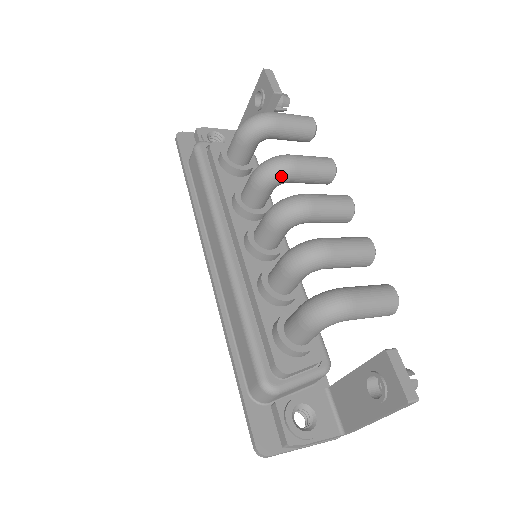
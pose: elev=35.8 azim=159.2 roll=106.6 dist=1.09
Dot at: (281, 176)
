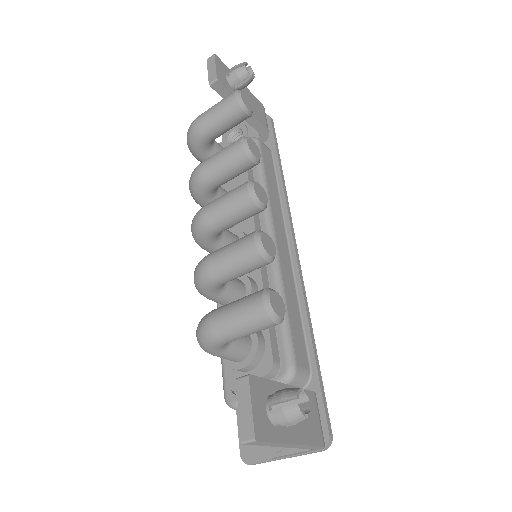
Dot at: (199, 190)
